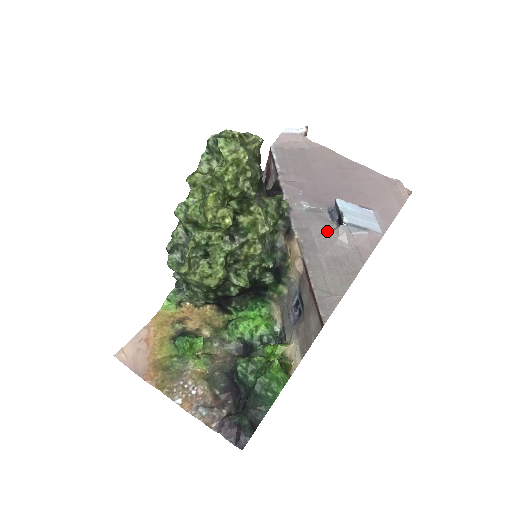
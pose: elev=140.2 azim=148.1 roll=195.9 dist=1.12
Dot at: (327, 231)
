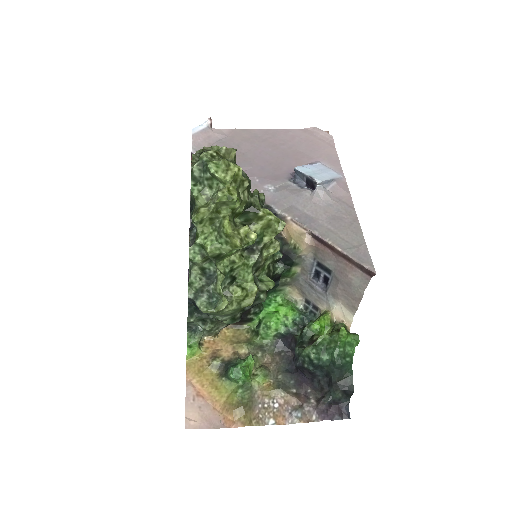
Dot at: (307, 199)
